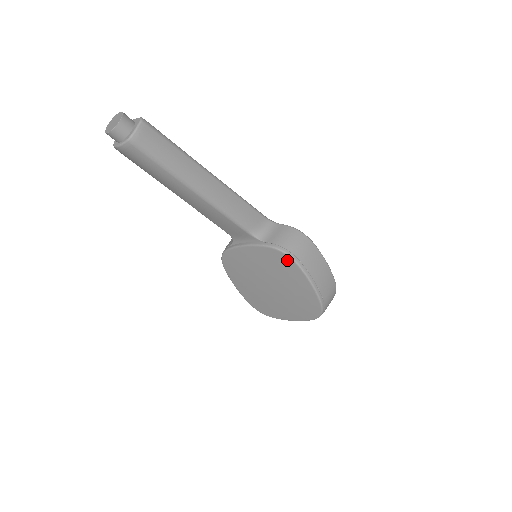
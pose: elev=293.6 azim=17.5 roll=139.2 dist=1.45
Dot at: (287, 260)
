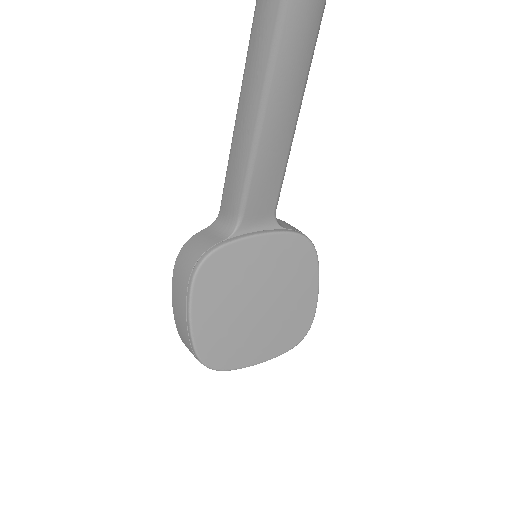
Dot at: (309, 252)
